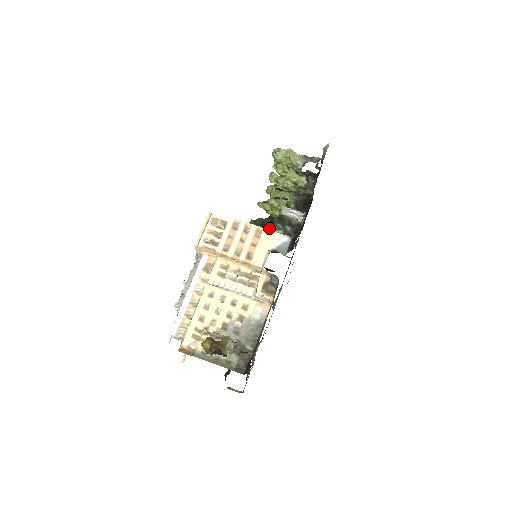
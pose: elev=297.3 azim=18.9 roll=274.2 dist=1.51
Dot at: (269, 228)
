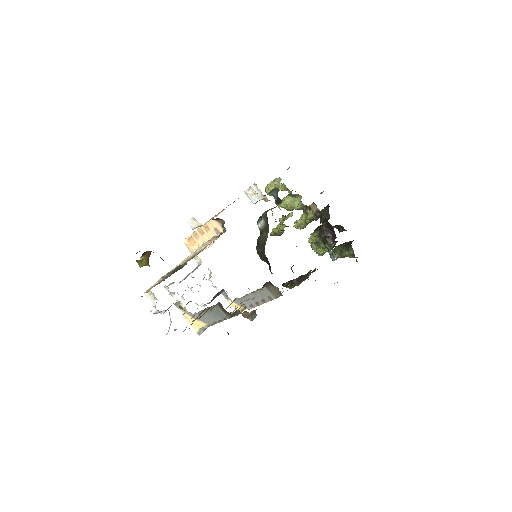
Dot at: occluded
